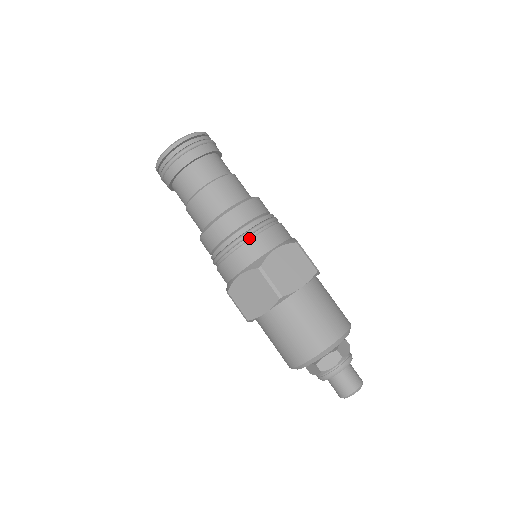
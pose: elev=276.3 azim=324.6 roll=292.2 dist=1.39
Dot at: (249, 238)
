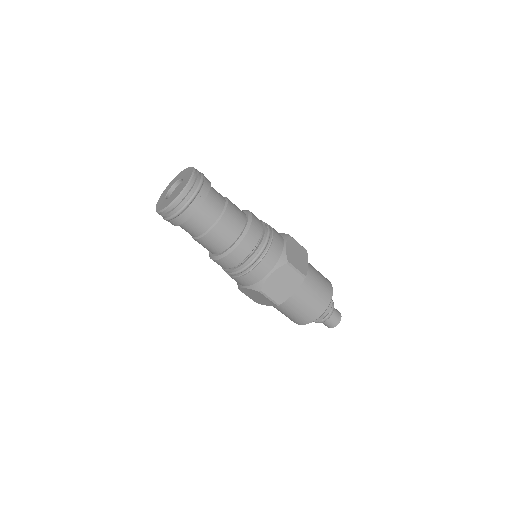
Dot at: (249, 270)
